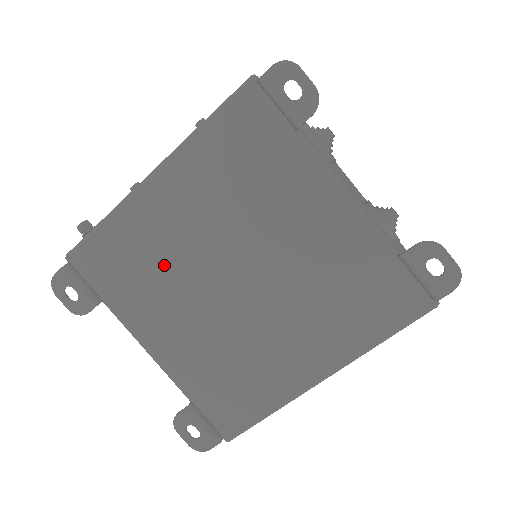
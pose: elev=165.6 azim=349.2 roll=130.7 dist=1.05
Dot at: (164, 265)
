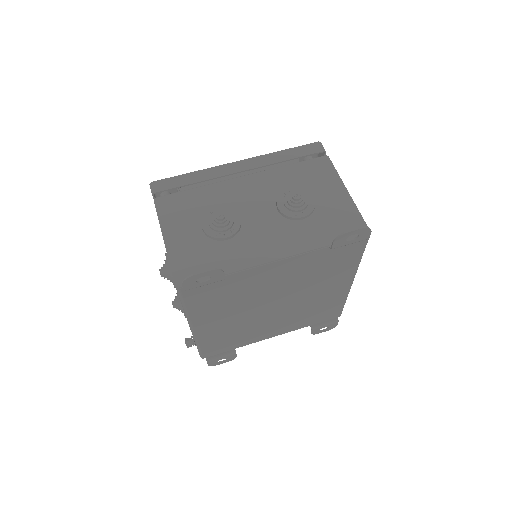
Dot at: (240, 329)
